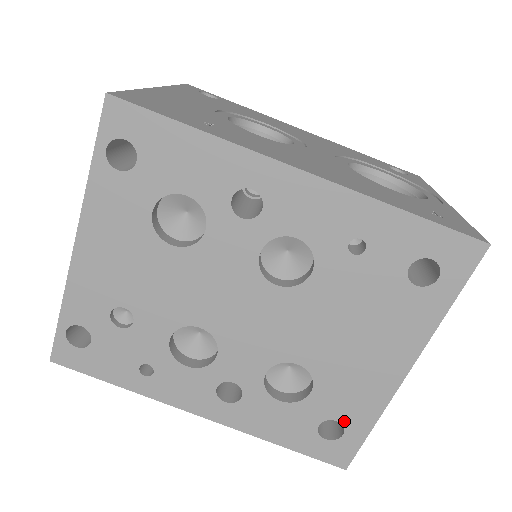
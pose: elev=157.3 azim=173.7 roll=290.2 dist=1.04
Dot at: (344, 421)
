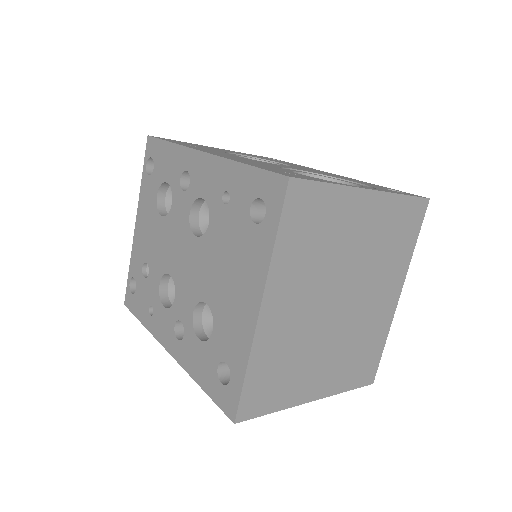
Dot at: (230, 363)
